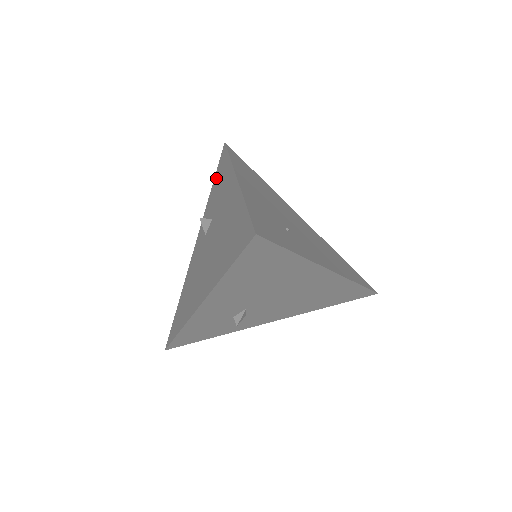
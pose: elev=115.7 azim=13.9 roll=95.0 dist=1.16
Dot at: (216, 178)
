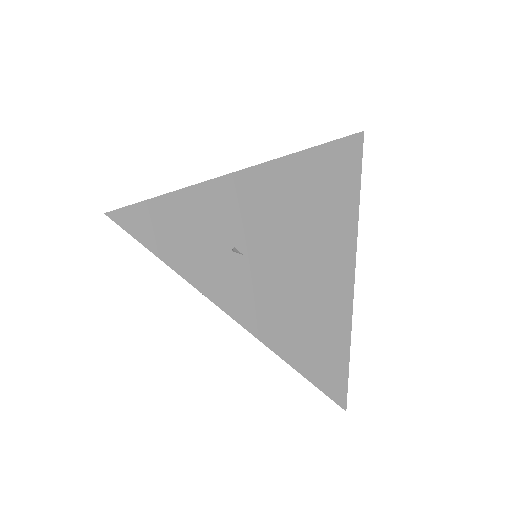
Dot at: occluded
